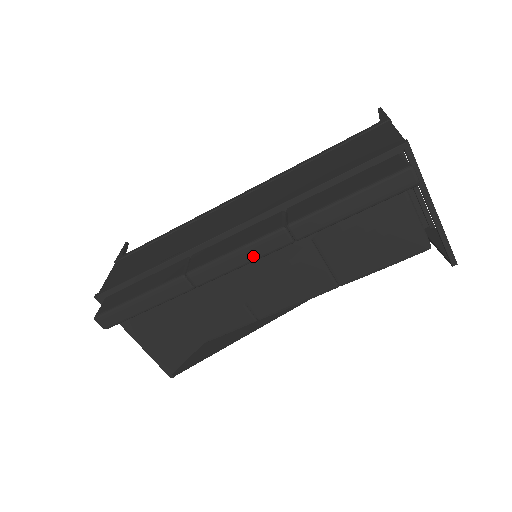
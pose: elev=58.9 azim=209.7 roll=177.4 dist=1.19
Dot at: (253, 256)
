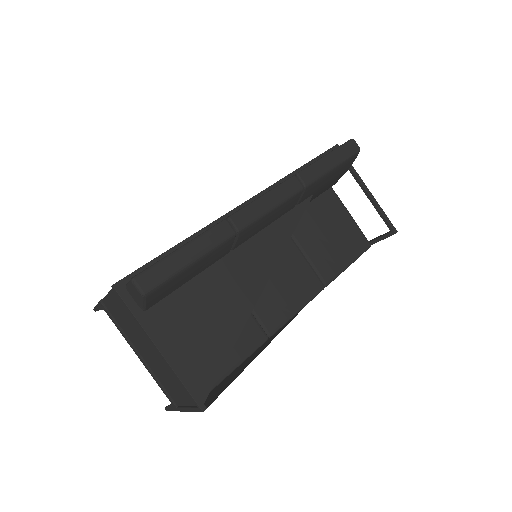
Dot at: (279, 199)
